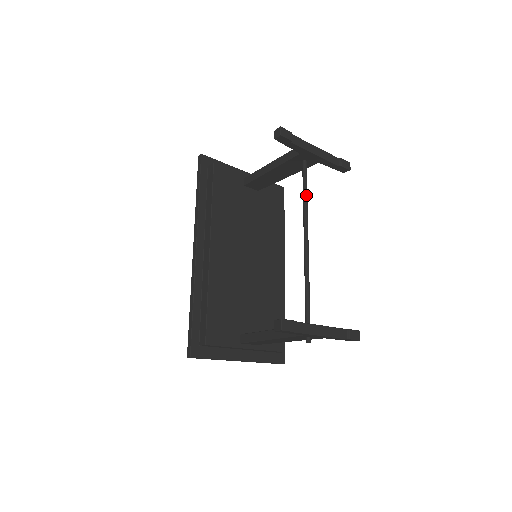
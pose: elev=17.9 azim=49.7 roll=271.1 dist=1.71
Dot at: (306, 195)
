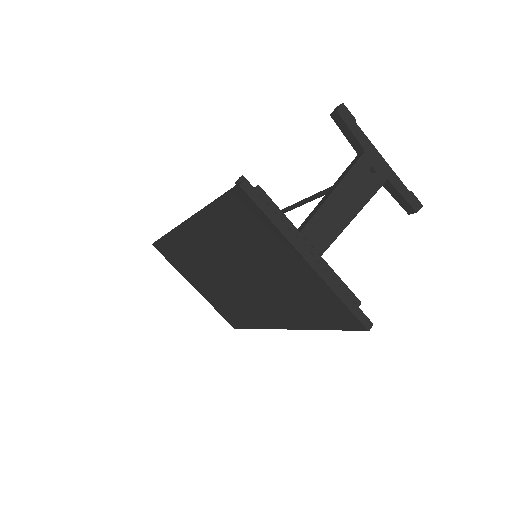
Dot at: occluded
